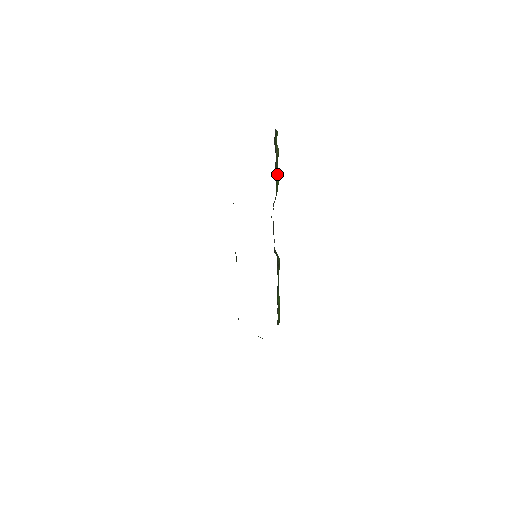
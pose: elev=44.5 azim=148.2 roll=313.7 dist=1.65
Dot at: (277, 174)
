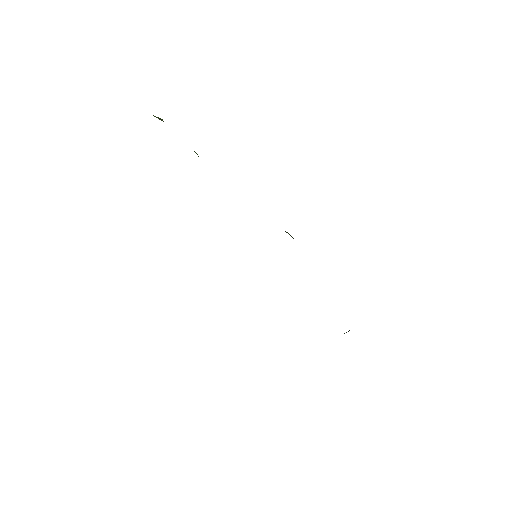
Dot at: occluded
